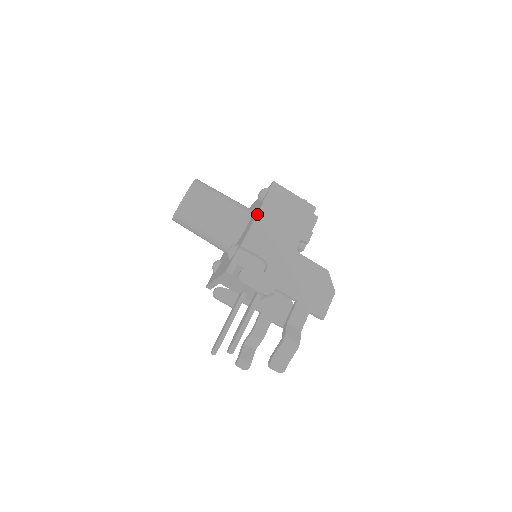
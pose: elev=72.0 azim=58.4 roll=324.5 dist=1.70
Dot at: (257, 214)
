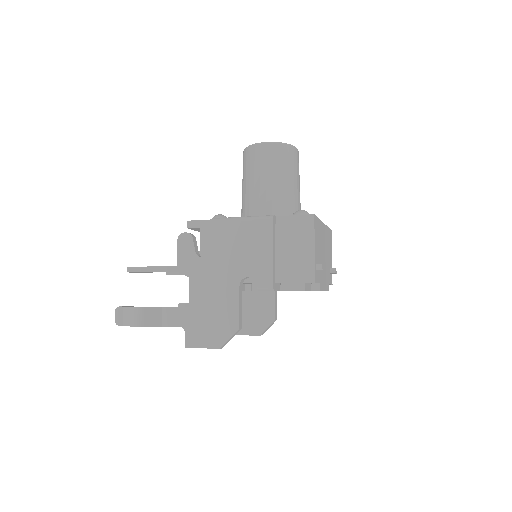
Dot at: occluded
